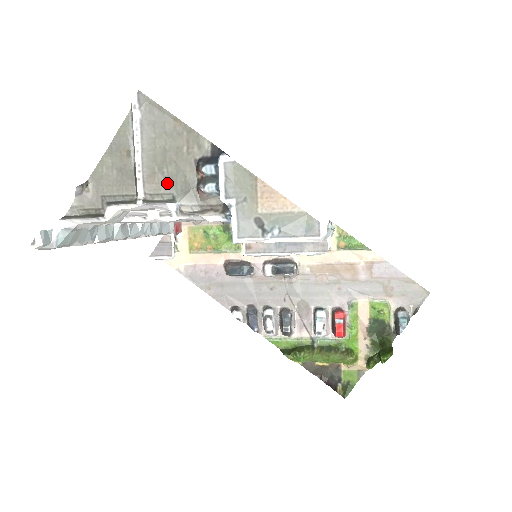
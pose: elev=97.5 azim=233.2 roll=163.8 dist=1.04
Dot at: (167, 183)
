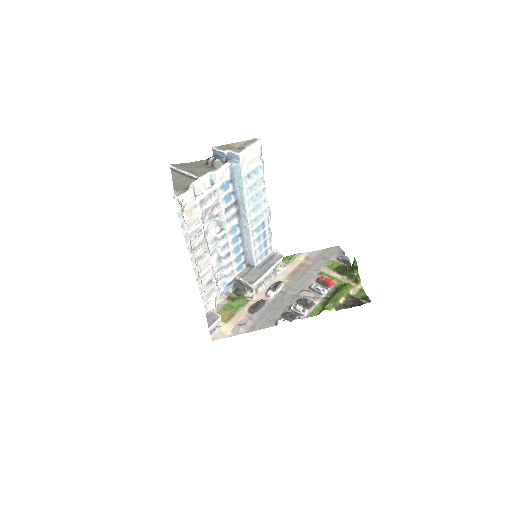
Dot at: (202, 173)
